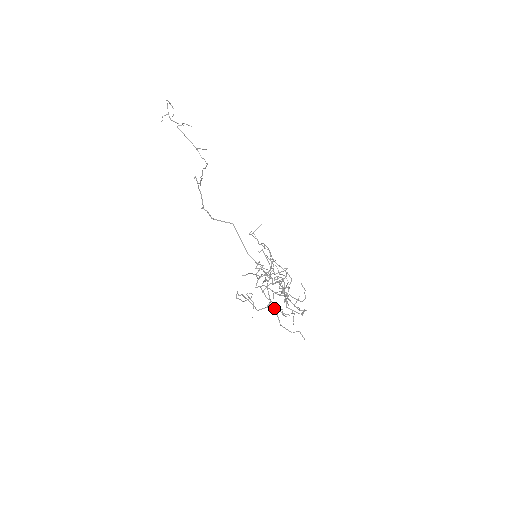
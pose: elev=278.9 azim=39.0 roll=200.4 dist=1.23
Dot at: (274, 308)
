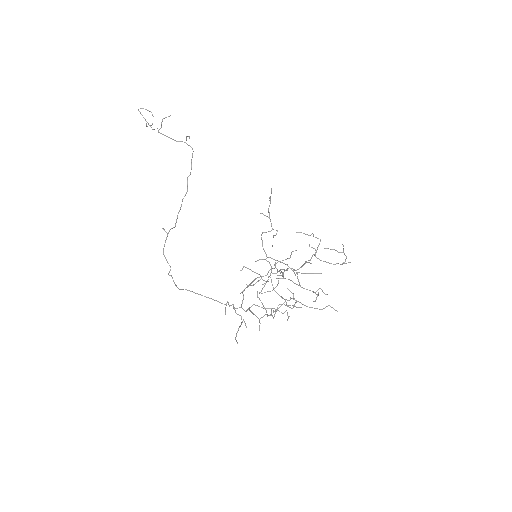
Dot at: (286, 304)
